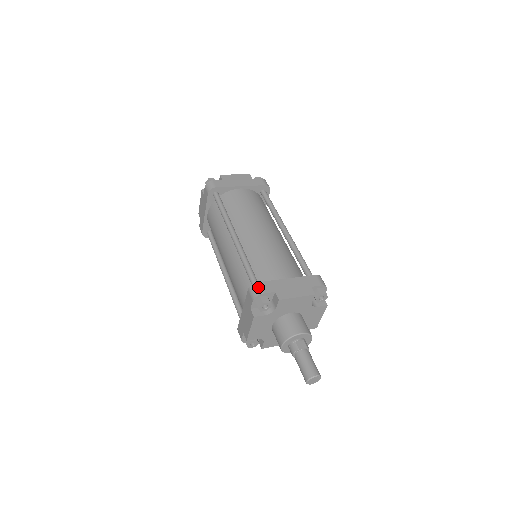
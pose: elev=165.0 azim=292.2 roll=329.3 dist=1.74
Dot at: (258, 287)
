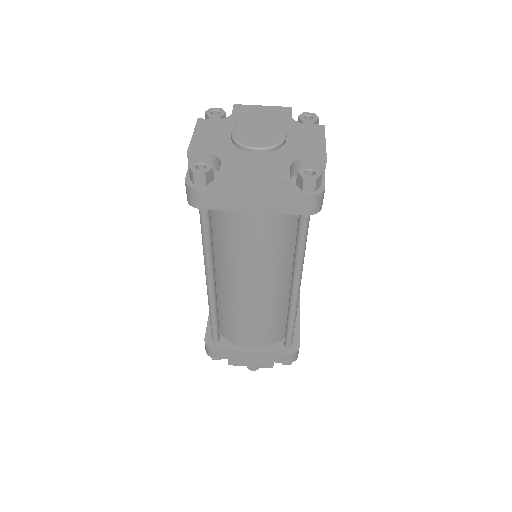
Dot at: (211, 352)
